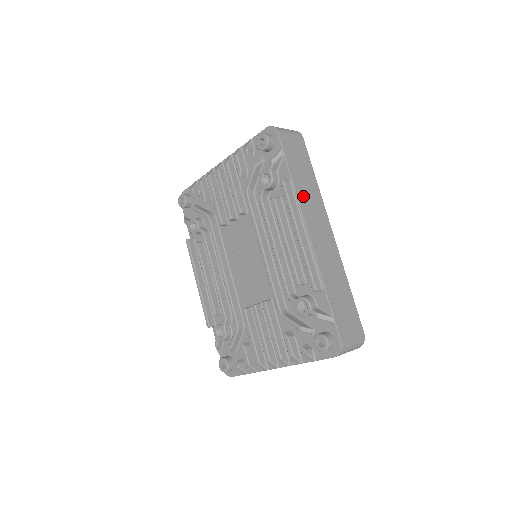
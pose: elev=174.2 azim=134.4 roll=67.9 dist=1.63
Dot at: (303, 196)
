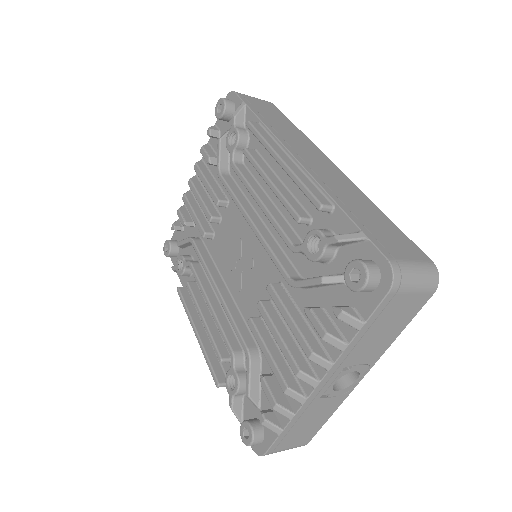
Dot at: (280, 133)
